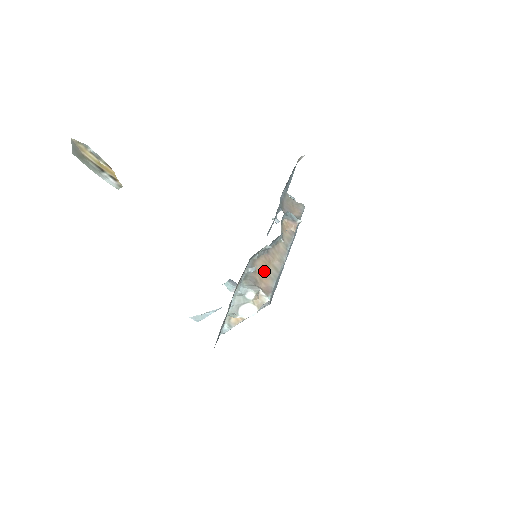
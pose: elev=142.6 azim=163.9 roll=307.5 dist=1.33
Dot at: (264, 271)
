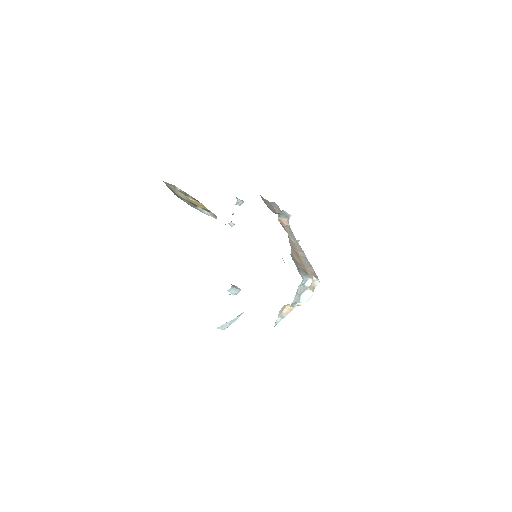
Dot at: (301, 262)
